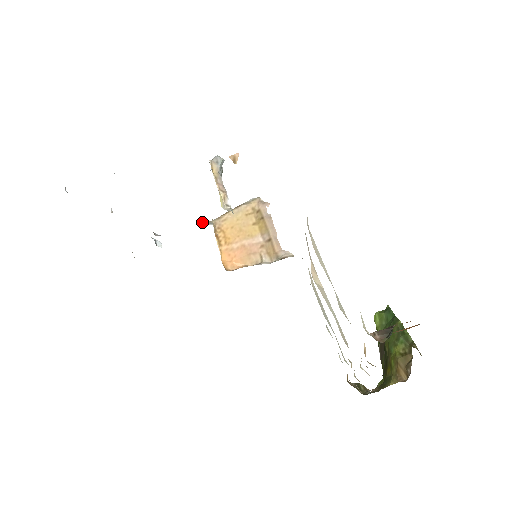
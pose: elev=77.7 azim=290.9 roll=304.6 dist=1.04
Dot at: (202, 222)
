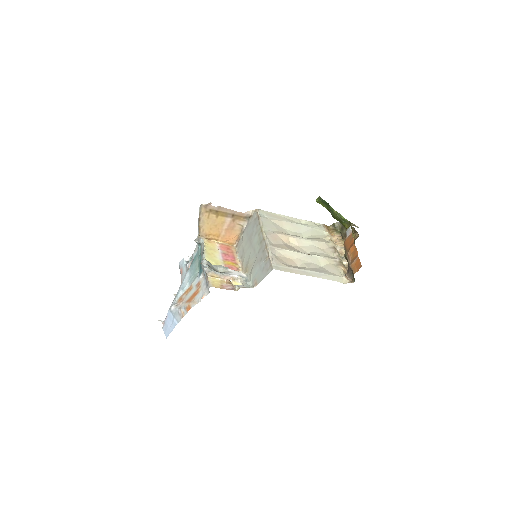
Dot at: (195, 241)
